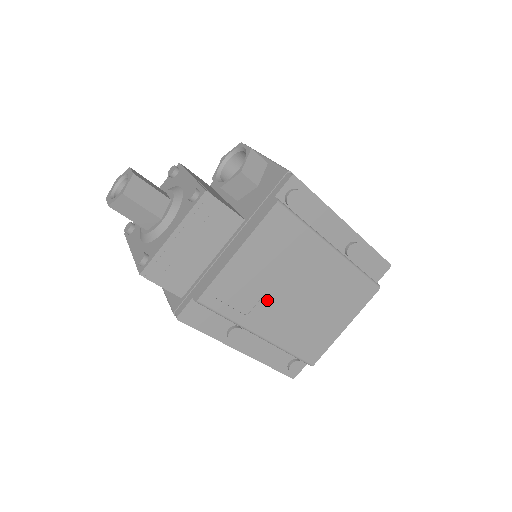
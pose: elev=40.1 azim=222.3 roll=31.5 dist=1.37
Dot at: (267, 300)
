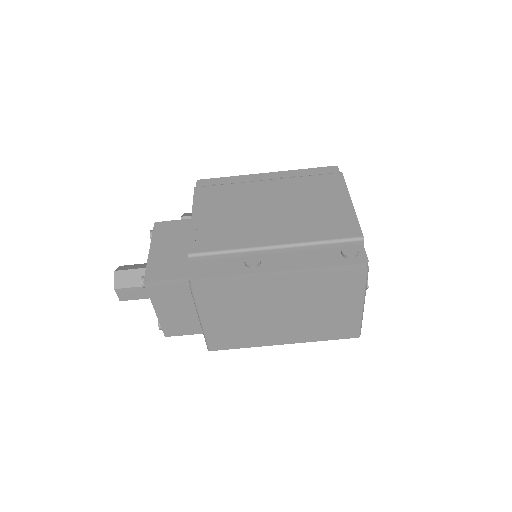
Dot at: (249, 225)
